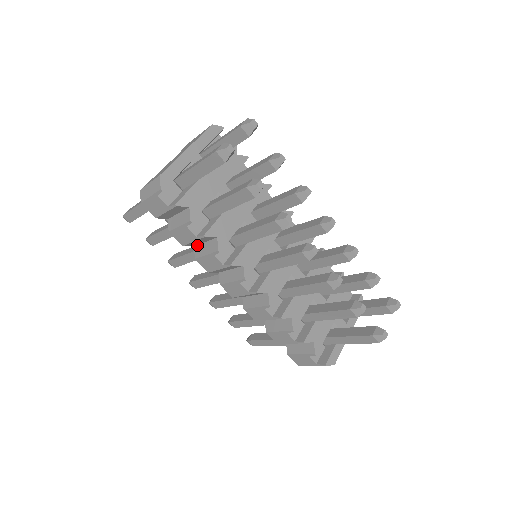
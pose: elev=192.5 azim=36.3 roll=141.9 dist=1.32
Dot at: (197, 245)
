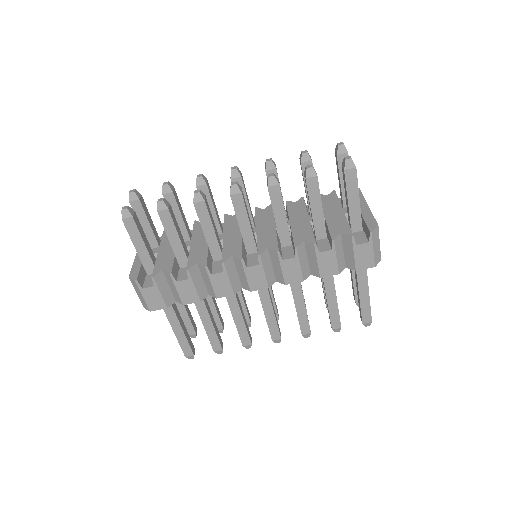
Dot at: (207, 290)
